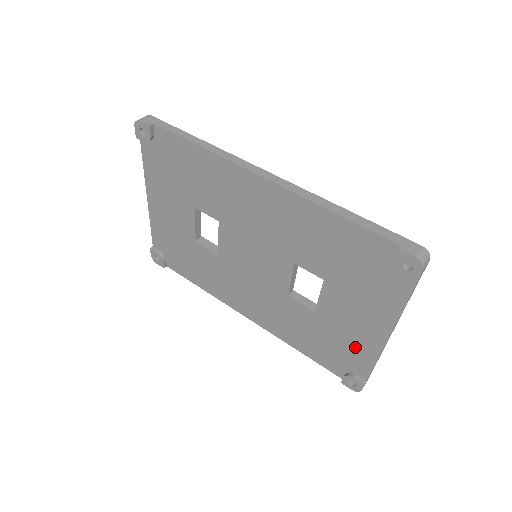
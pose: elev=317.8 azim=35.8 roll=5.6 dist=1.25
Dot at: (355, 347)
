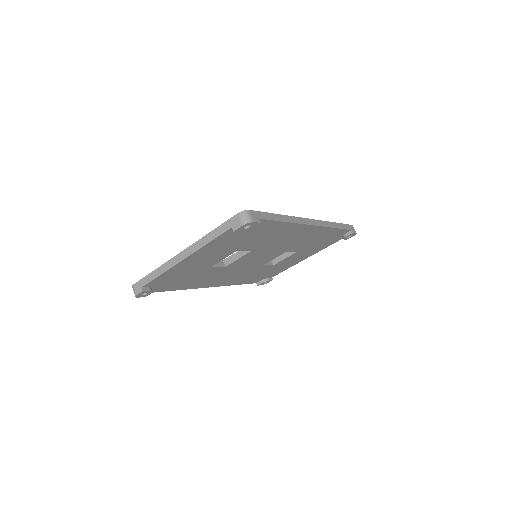
Dot at: occluded
